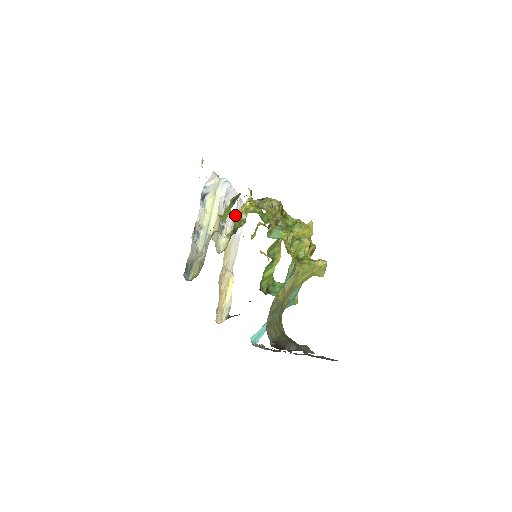
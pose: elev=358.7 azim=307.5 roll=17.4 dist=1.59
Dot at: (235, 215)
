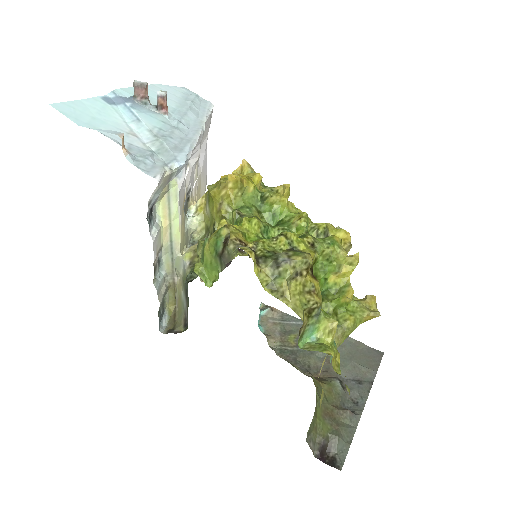
Dot at: occluded
